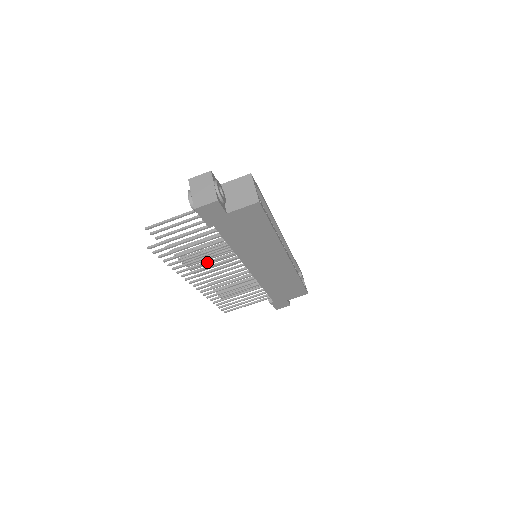
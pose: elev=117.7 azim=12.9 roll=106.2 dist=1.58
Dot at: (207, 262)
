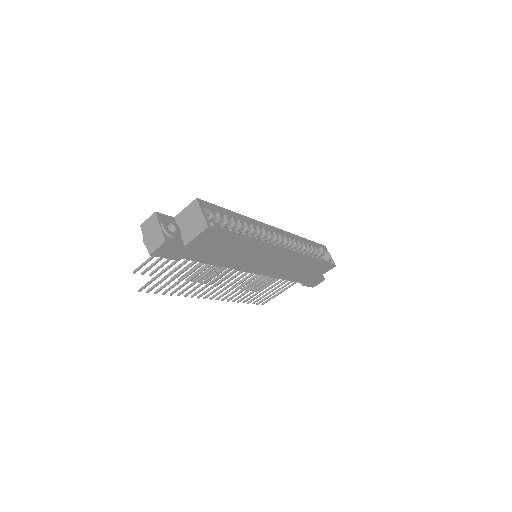
Dot at: (205, 280)
